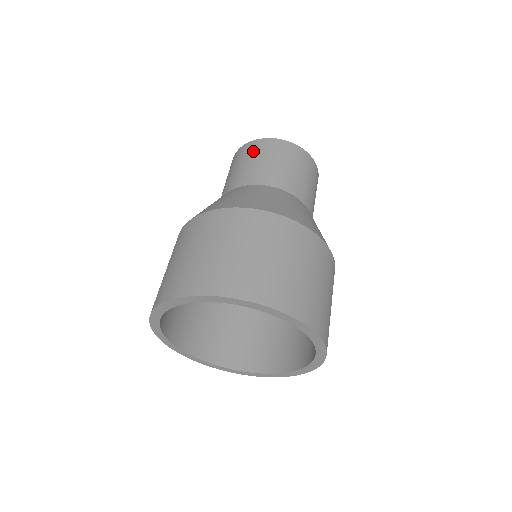
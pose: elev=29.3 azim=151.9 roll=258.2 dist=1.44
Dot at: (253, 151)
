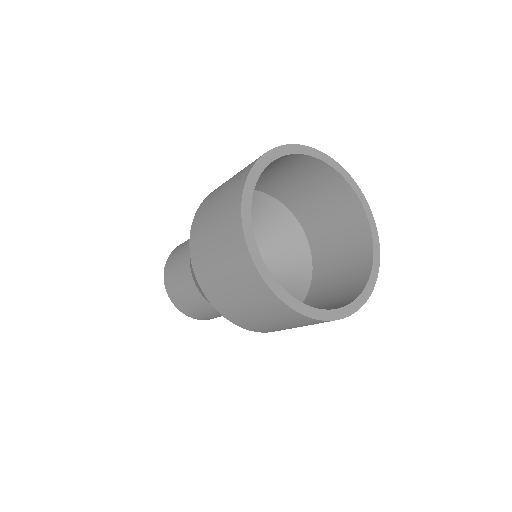
Dot at: (170, 271)
